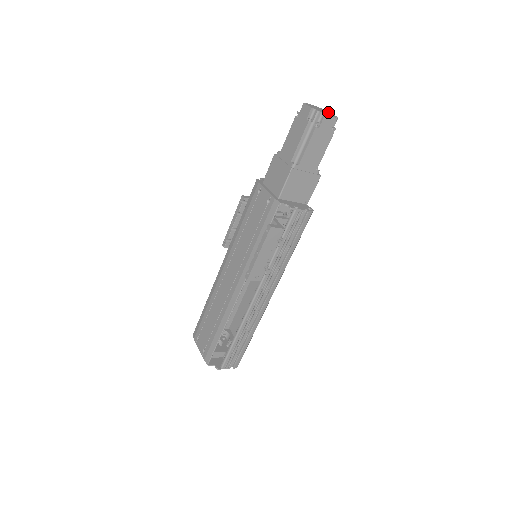
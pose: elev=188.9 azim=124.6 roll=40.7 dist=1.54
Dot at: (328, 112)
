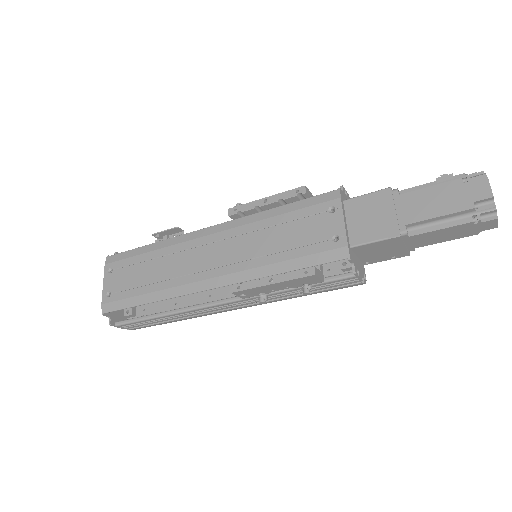
Dot at: occluded
